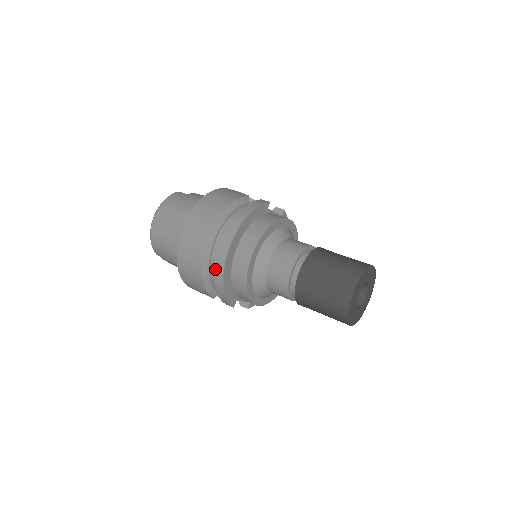
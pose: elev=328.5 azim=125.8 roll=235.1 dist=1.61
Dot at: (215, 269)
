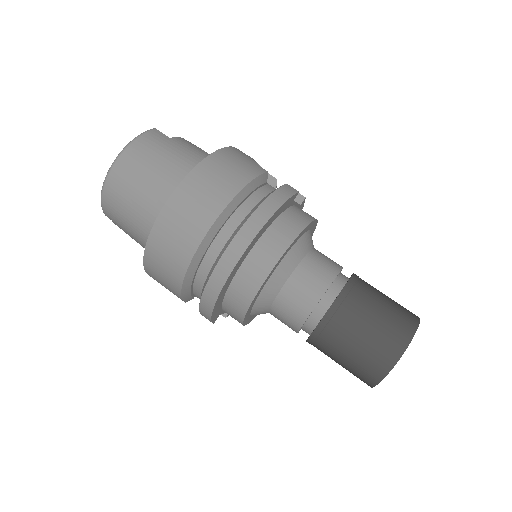
Dot at: (208, 281)
